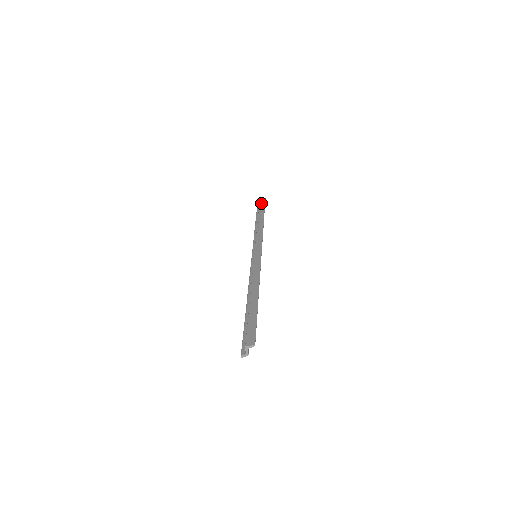
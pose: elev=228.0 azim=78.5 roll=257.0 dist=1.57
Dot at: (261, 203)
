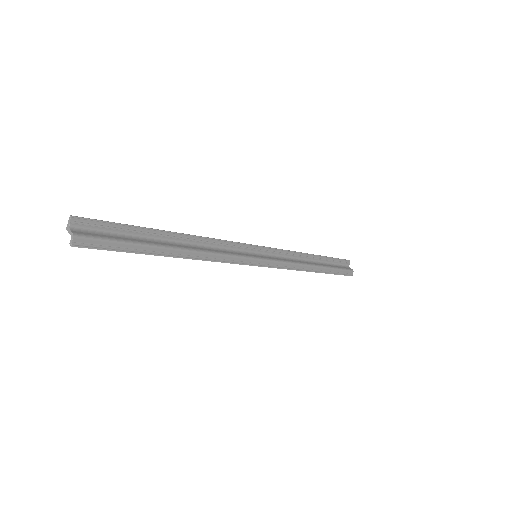
Dot at: (338, 263)
